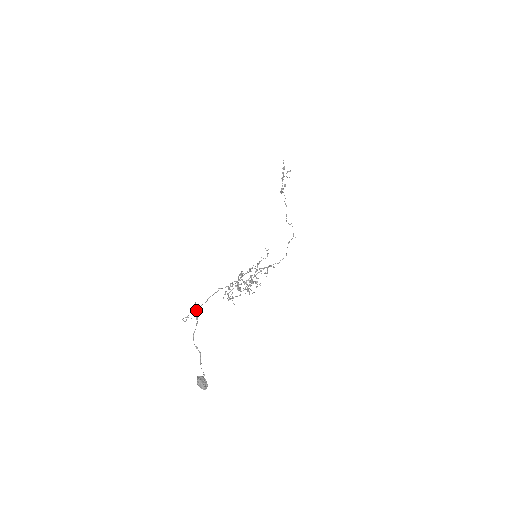
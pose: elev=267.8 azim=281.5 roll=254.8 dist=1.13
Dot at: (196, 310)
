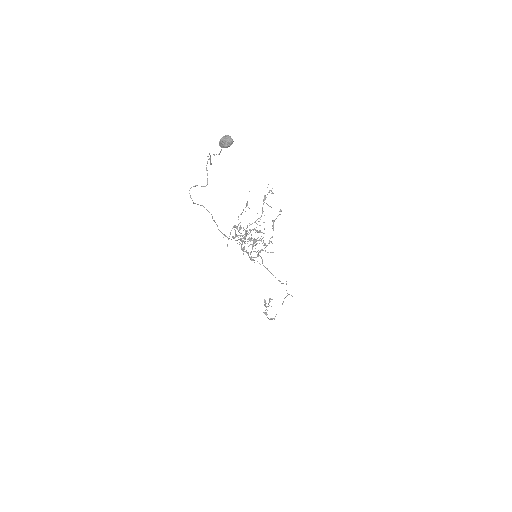
Dot at: (209, 159)
